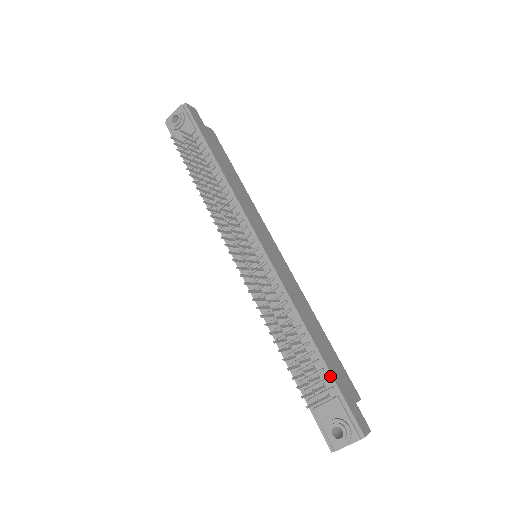
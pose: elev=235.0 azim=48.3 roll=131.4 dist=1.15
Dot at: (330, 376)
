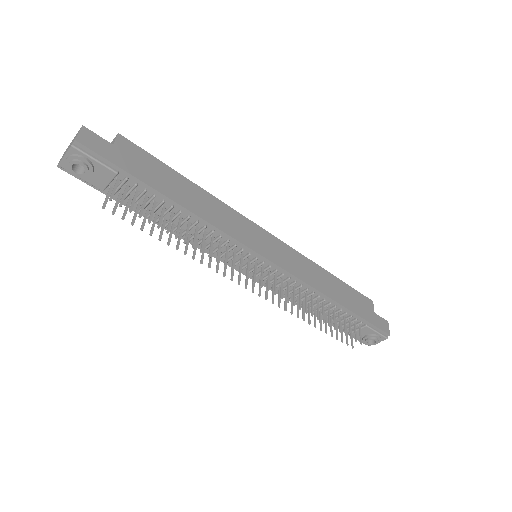
Dot at: (358, 317)
